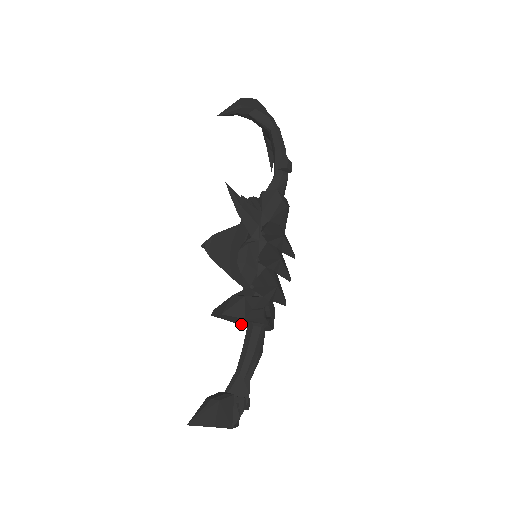
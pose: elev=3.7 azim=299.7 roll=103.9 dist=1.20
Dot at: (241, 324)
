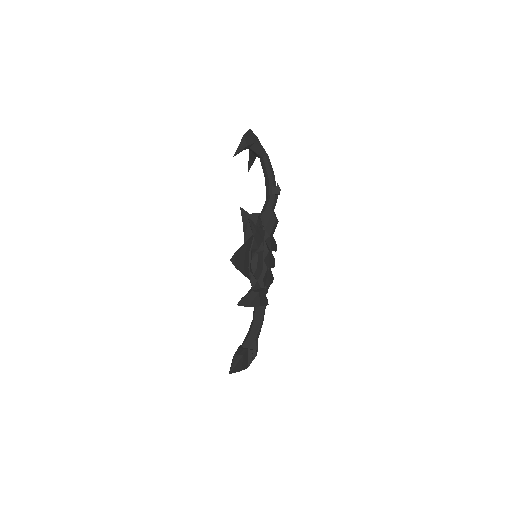
Dot at: occluded
